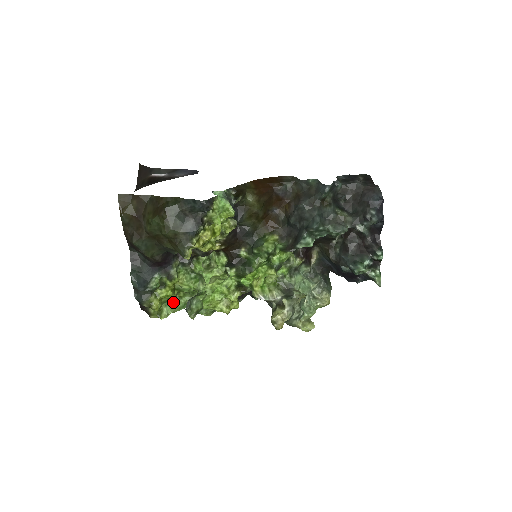
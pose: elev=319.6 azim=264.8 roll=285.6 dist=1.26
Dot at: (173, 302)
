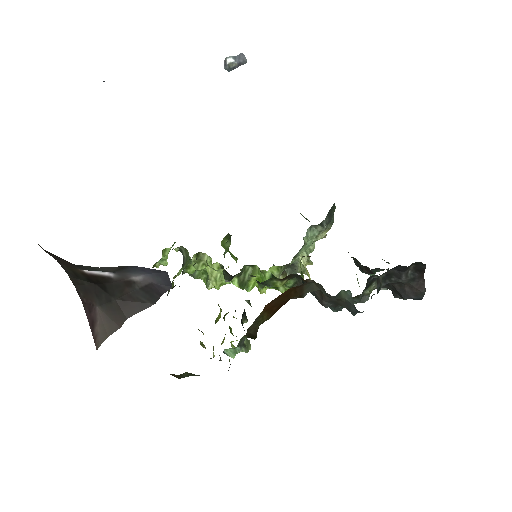
Dot at: (162, 256)
